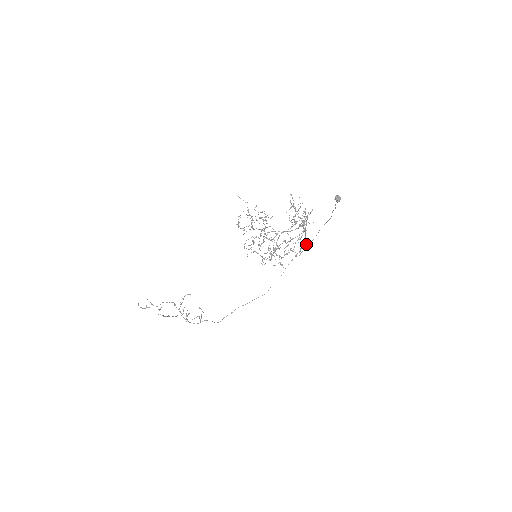
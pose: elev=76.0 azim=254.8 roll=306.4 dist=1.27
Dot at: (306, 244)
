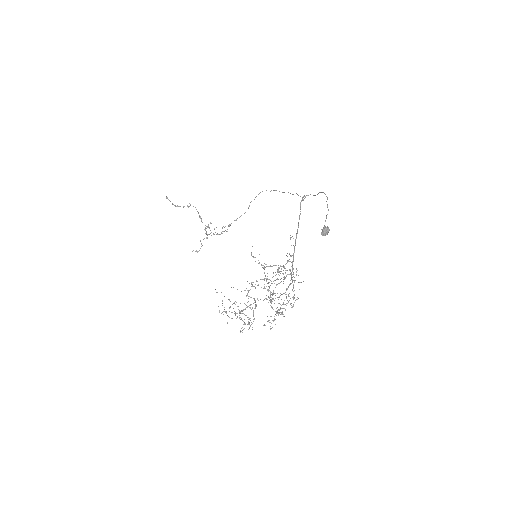
Dot at: occluded
